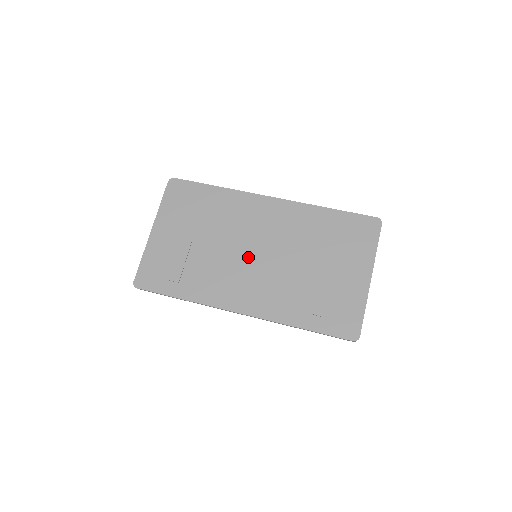
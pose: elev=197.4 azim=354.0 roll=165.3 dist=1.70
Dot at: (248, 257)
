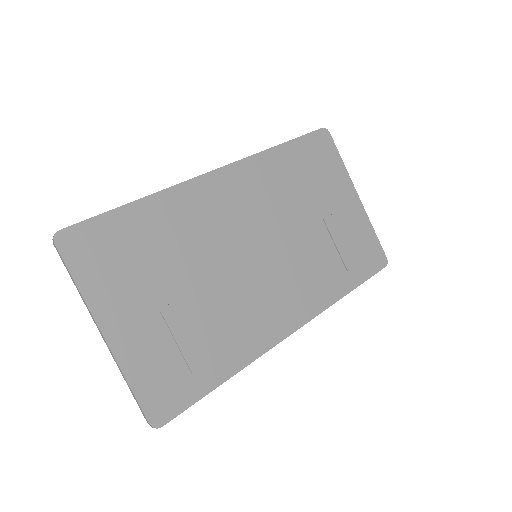
Dot at: (252, 264)
